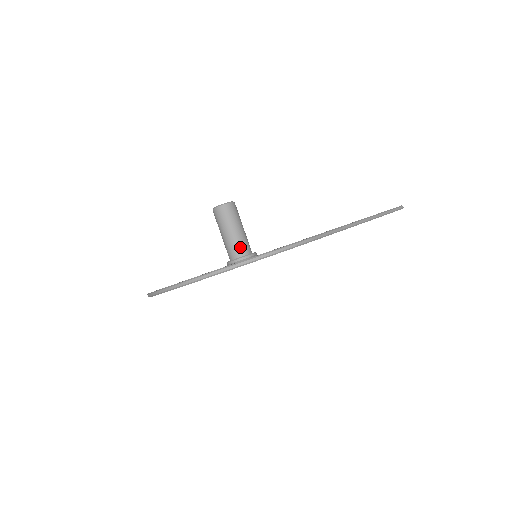
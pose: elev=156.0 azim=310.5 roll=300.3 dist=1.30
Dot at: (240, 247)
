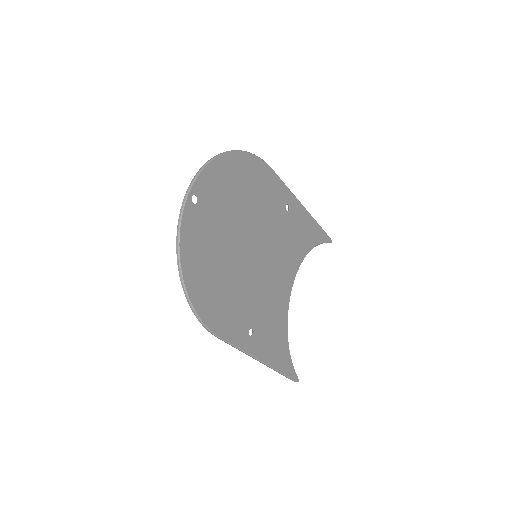
Dot at: occluded
